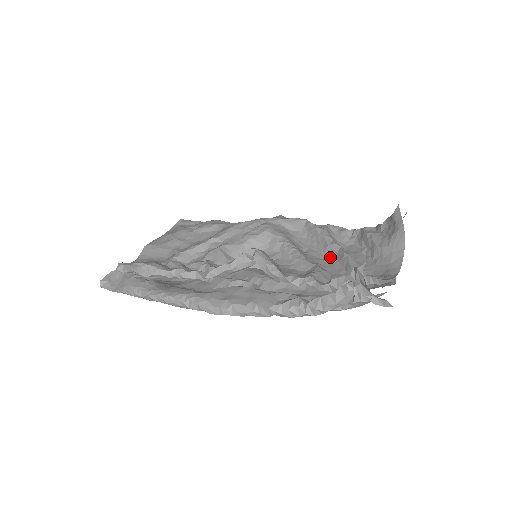
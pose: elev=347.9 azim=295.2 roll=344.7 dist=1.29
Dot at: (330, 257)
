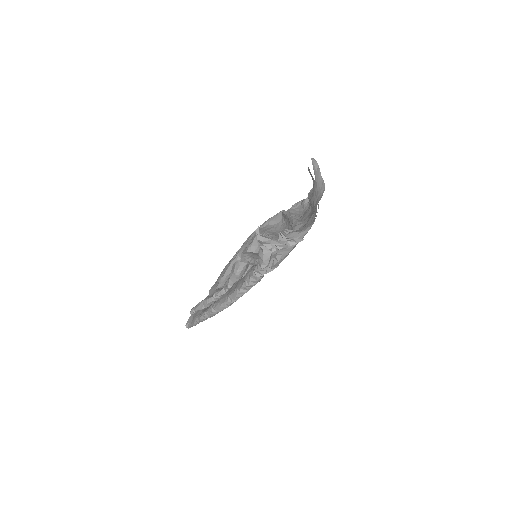
Dot at: occluded
